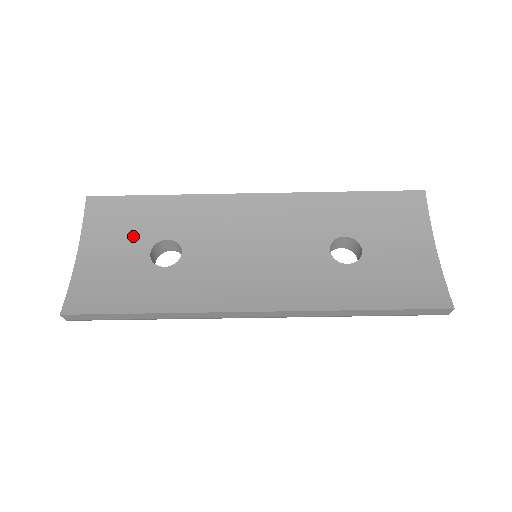
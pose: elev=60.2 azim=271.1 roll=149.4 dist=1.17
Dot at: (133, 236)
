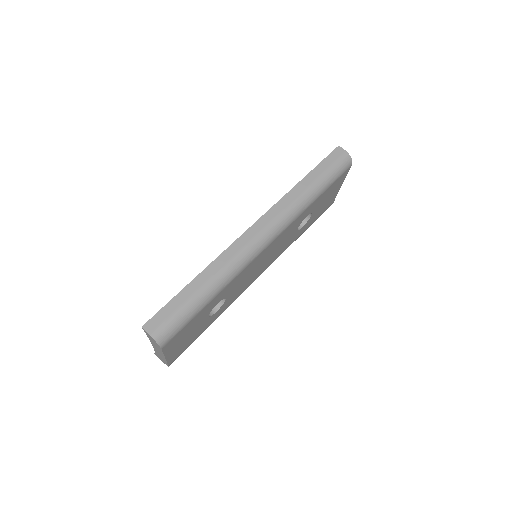
Dot at: occluded
